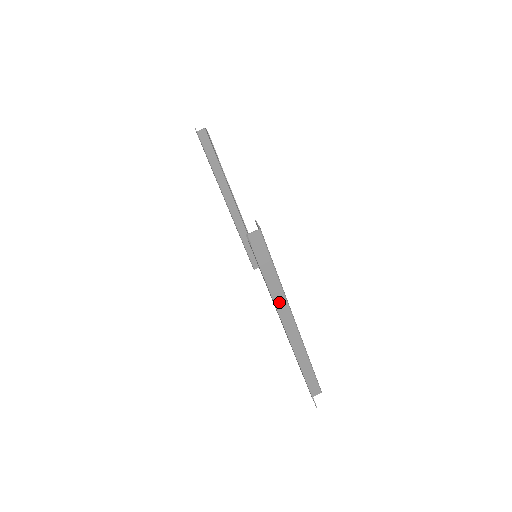
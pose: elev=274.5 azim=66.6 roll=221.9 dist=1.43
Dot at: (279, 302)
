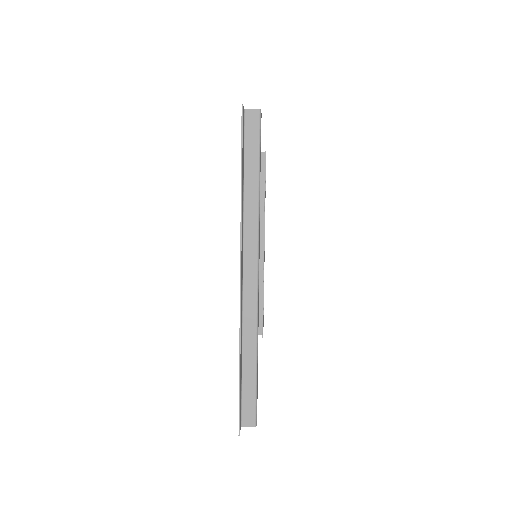
Dot at: (249, 224)
